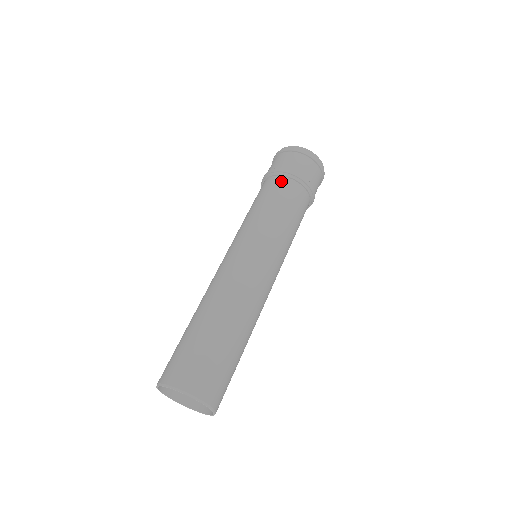
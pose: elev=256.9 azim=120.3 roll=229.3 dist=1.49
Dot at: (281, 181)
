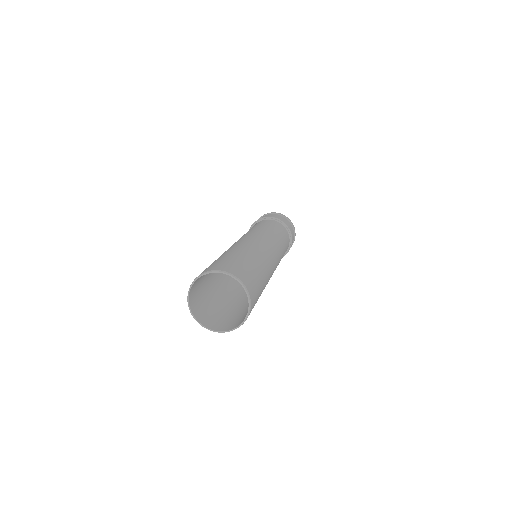
Dot at: (266, 220)
